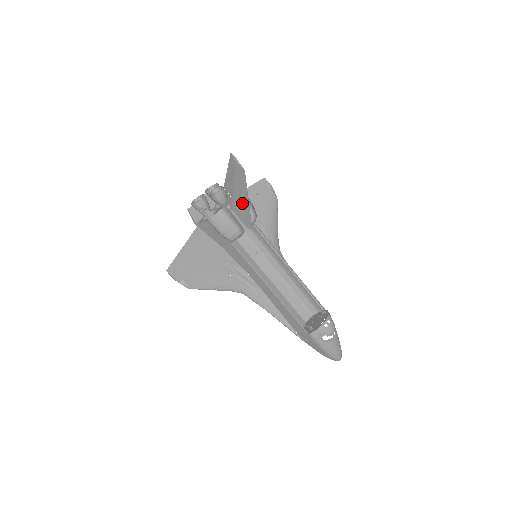
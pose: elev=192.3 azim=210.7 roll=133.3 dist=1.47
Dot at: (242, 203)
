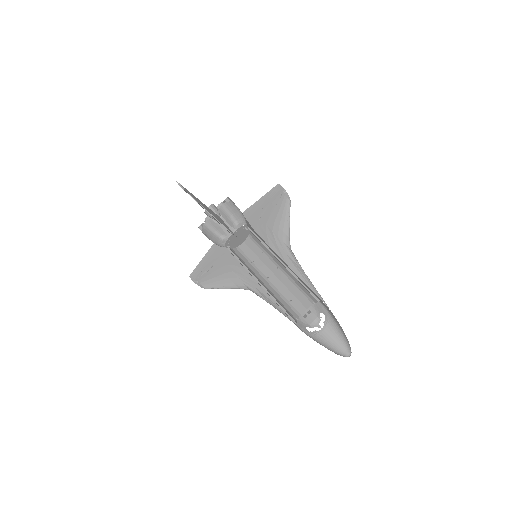
Dot at: occluded
